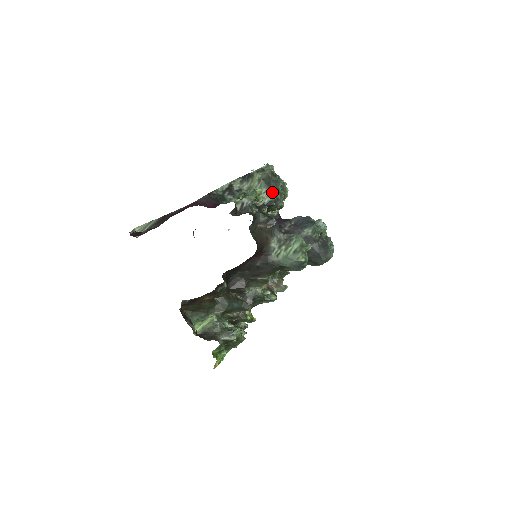
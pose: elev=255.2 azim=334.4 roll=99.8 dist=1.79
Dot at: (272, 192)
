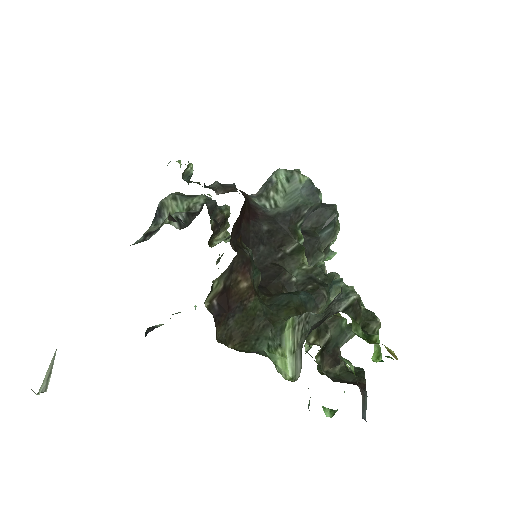
Dot at: occluded
